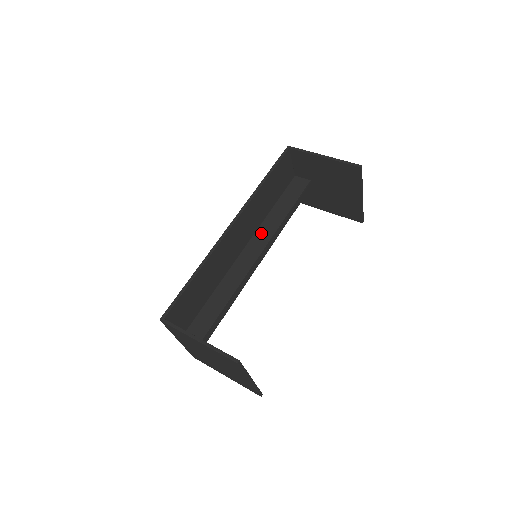
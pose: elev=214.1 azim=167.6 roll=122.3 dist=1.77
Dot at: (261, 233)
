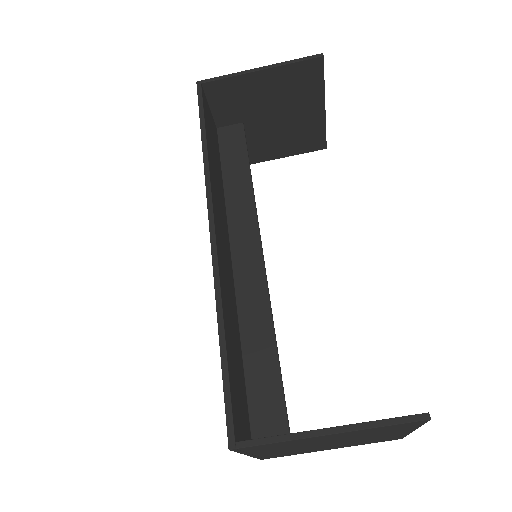
Dot at: (237, 222)
